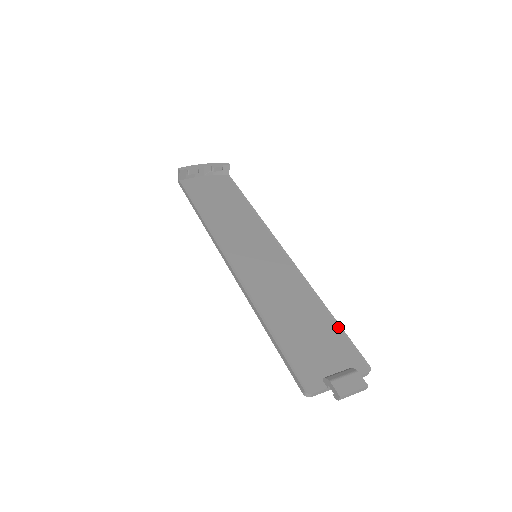
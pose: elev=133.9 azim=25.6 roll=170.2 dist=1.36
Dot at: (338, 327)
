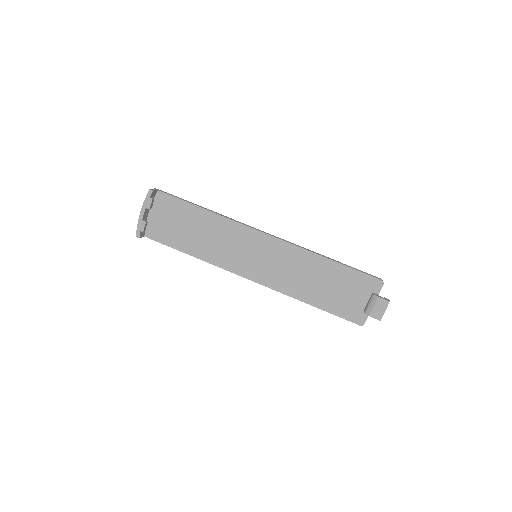
Dot at: (346, 268)
